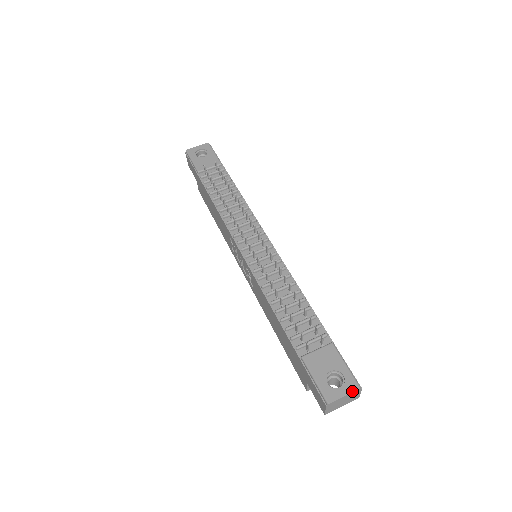
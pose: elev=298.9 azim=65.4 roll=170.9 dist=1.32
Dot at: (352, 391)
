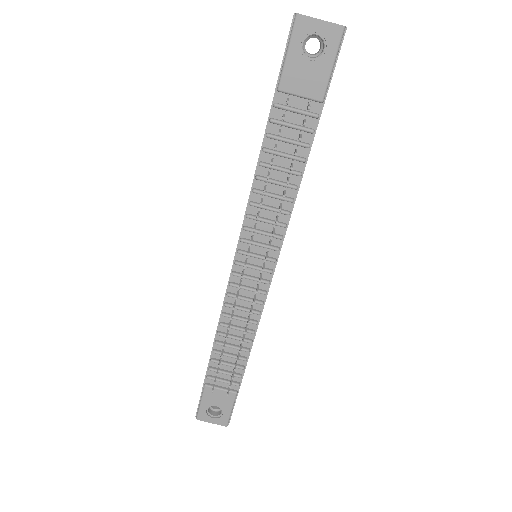
Dot at: occluded
